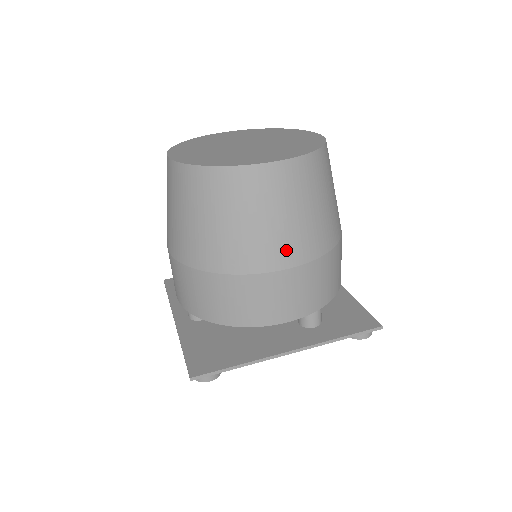
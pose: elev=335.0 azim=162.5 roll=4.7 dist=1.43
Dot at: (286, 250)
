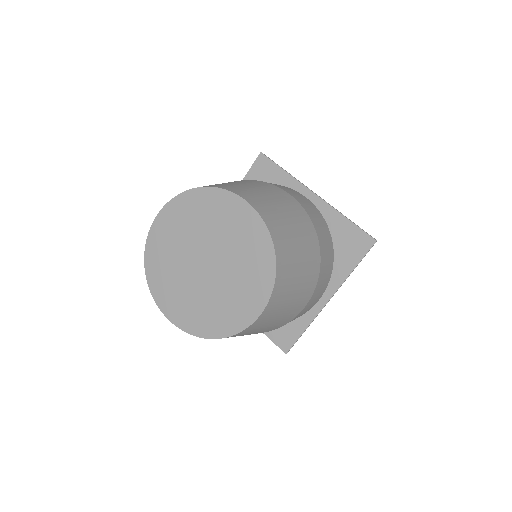
Dot at: (299, 307)
